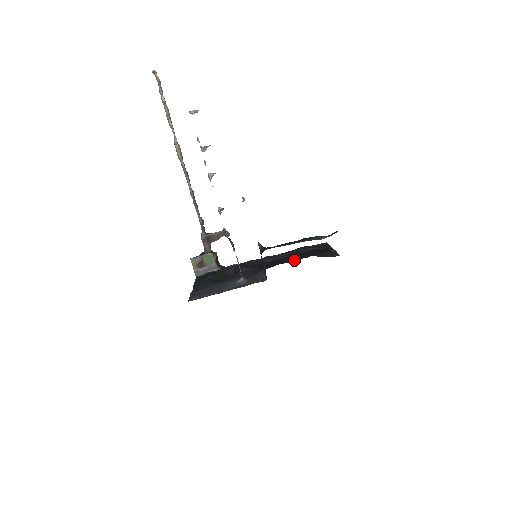
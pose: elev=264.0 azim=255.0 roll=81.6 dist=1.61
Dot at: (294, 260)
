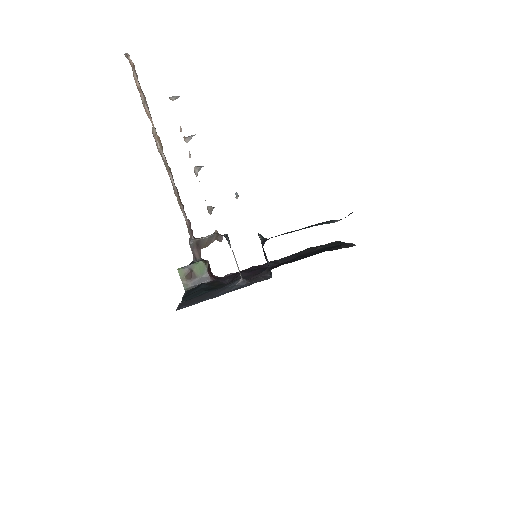
Dot at: (302, 258)
